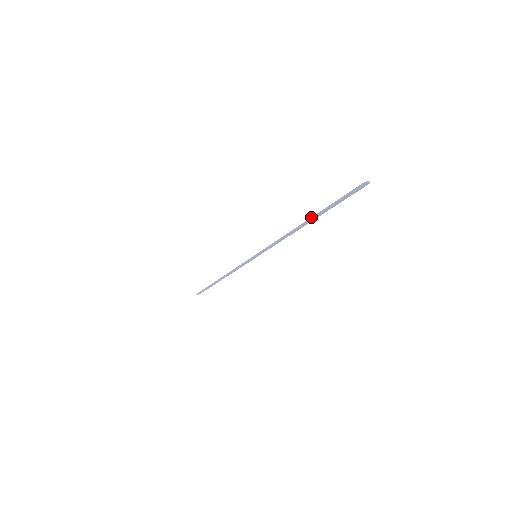
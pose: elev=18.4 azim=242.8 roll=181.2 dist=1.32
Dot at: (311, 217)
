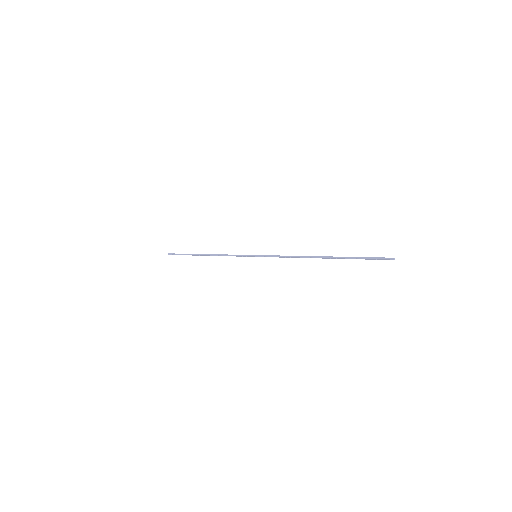
Dot at: (330, 256)
